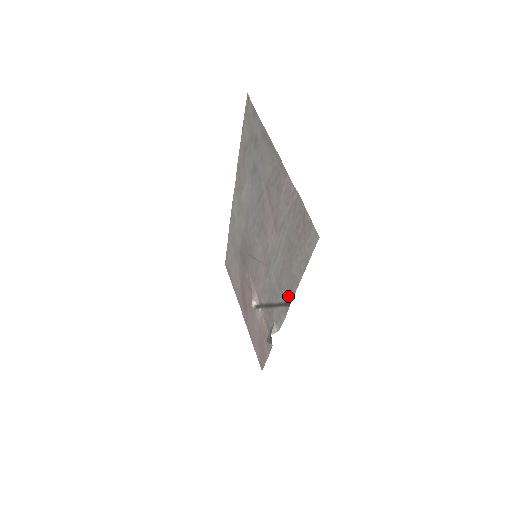
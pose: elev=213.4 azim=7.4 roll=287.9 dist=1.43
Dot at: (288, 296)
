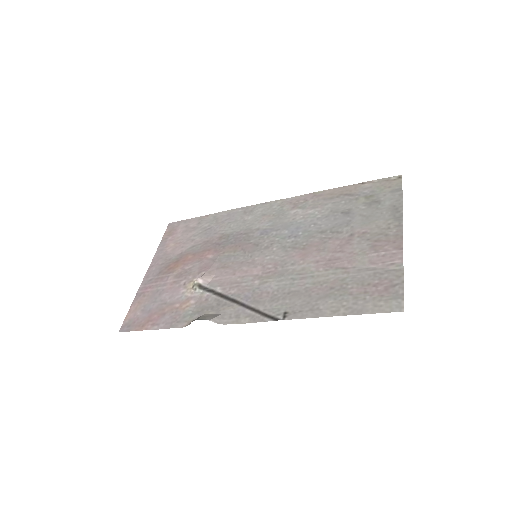
Dot at: (283, 313)
